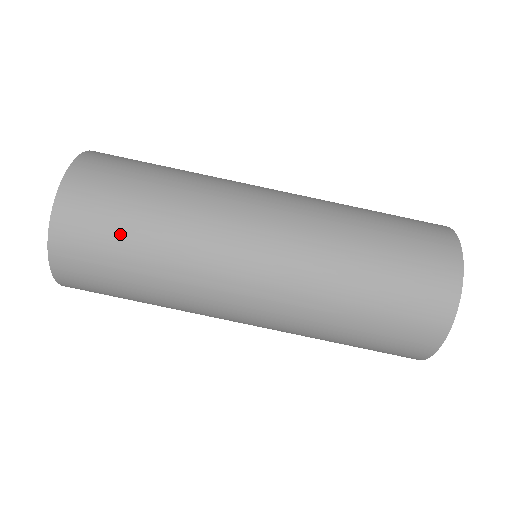
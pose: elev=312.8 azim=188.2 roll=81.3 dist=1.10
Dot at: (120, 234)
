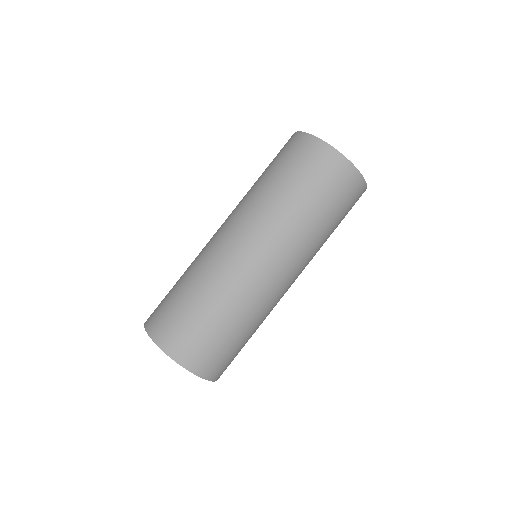
Dot at: (172, 296)
